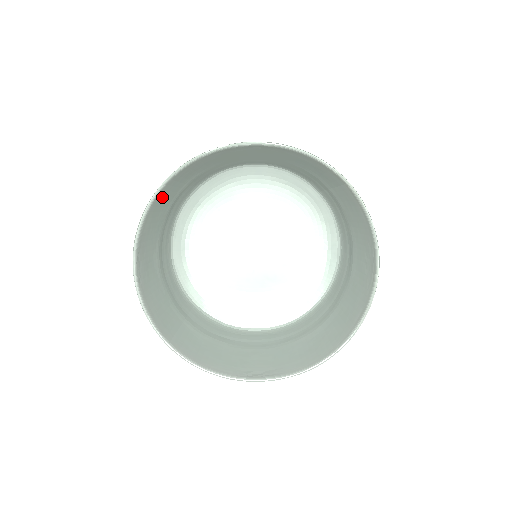
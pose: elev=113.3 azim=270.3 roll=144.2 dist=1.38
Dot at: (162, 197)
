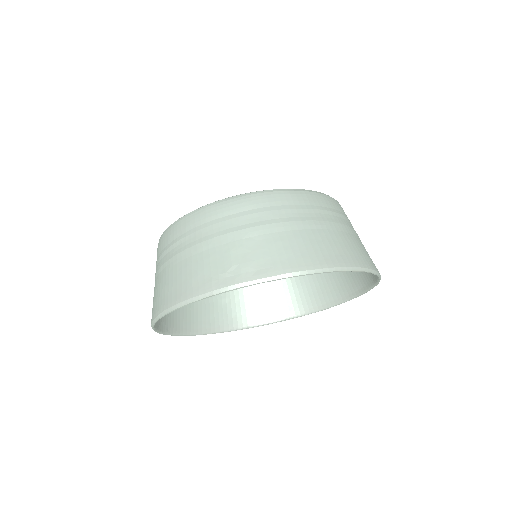
Dot at: occluded
